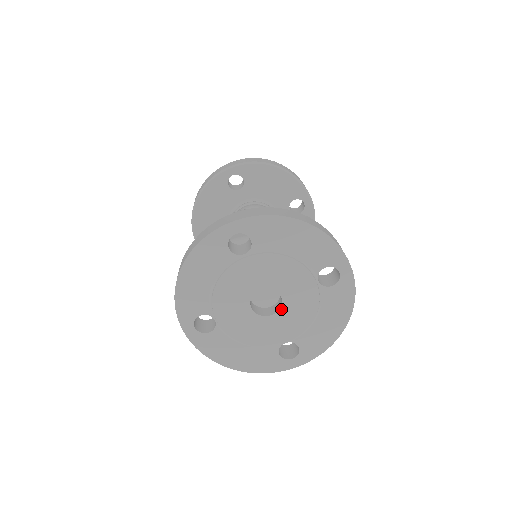
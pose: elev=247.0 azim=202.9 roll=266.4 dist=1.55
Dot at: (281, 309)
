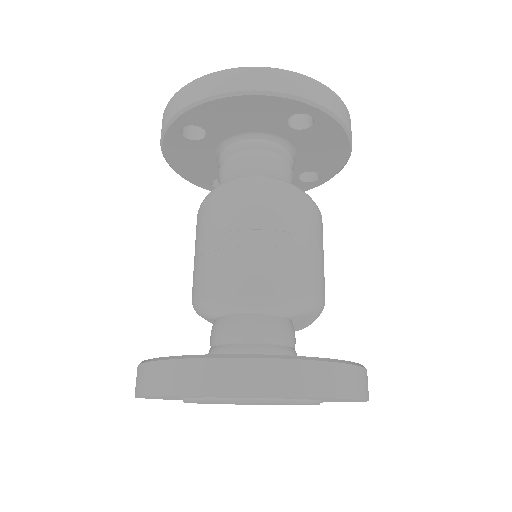
Dot at: occluded
